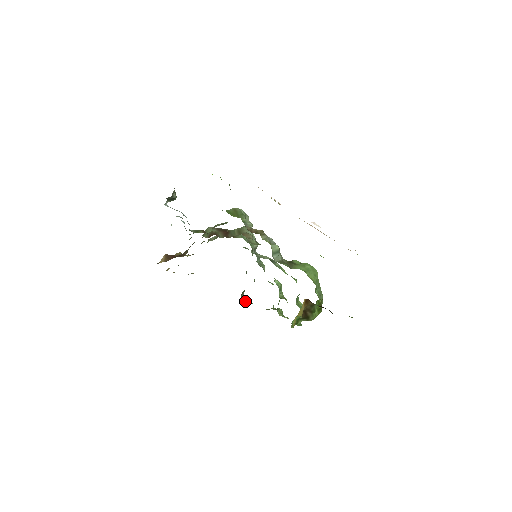
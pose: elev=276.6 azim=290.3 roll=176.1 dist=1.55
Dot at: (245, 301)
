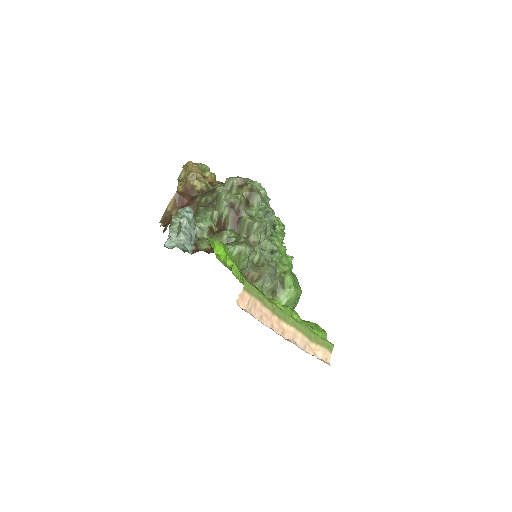
Dot at: occluded
